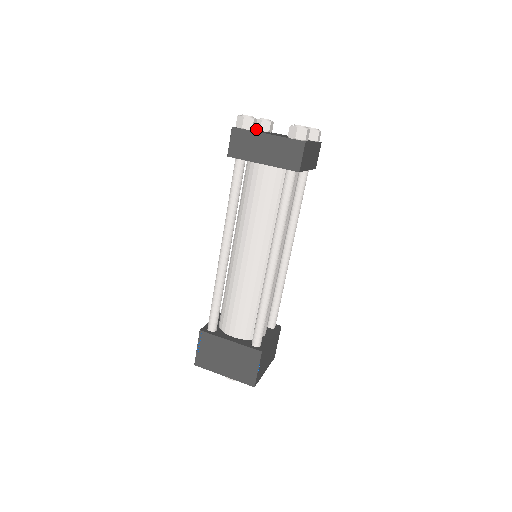
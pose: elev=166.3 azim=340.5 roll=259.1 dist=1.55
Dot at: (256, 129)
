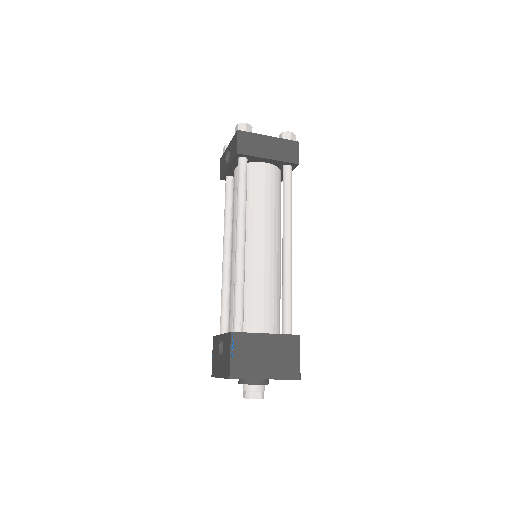
Dot at: occluded
